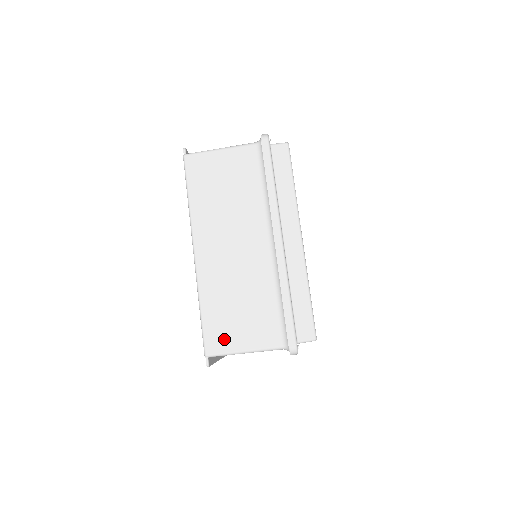
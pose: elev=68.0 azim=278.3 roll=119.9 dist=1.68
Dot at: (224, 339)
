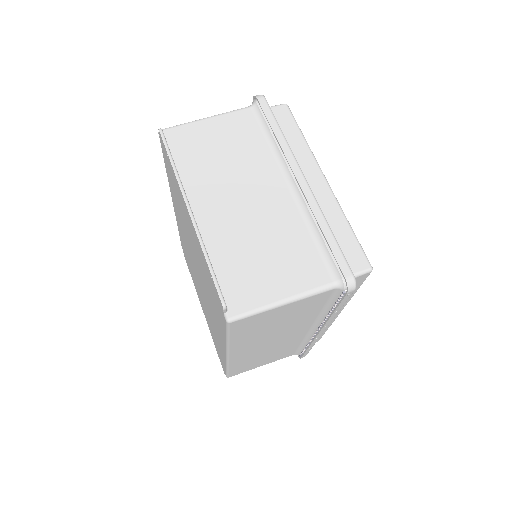
Dot at: occluded
